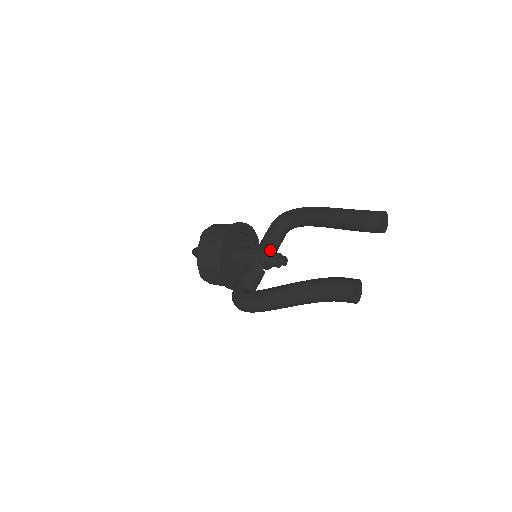
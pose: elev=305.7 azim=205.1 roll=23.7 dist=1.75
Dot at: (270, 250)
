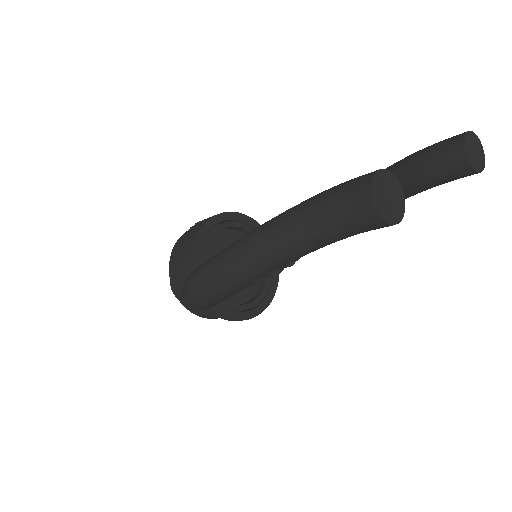
Dot at: occluded
